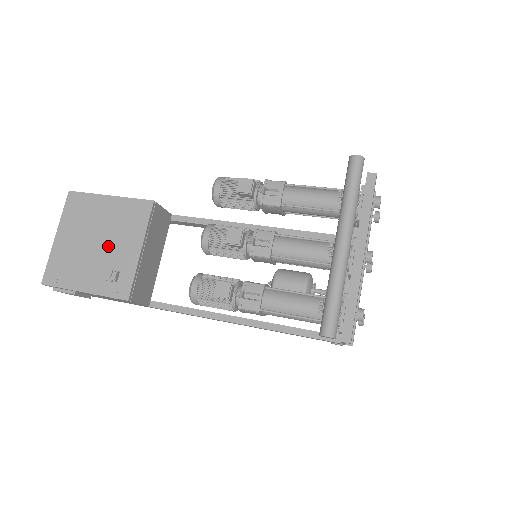
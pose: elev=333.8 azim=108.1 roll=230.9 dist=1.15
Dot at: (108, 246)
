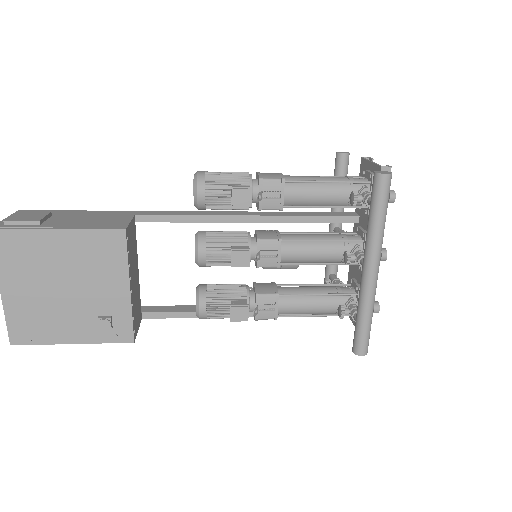
Dot at: (83, 291)
